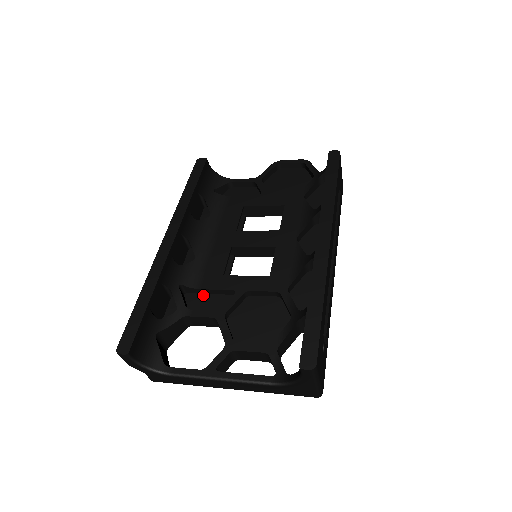
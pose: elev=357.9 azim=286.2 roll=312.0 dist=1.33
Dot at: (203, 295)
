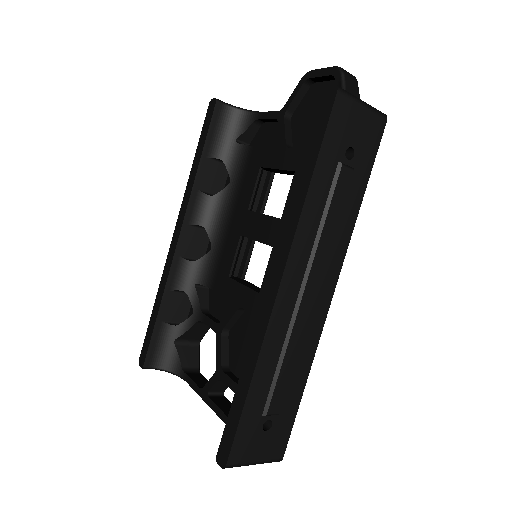
Dot at: occluded
